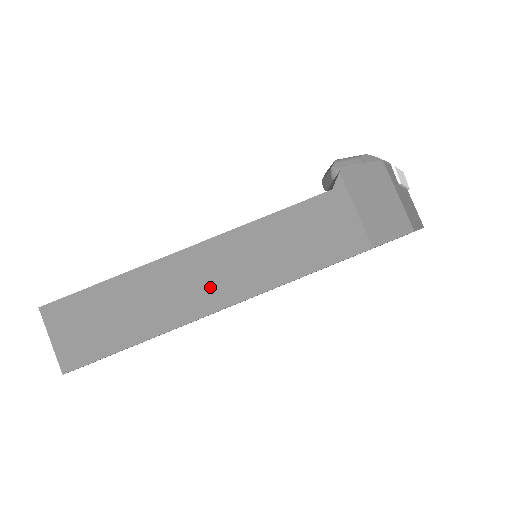
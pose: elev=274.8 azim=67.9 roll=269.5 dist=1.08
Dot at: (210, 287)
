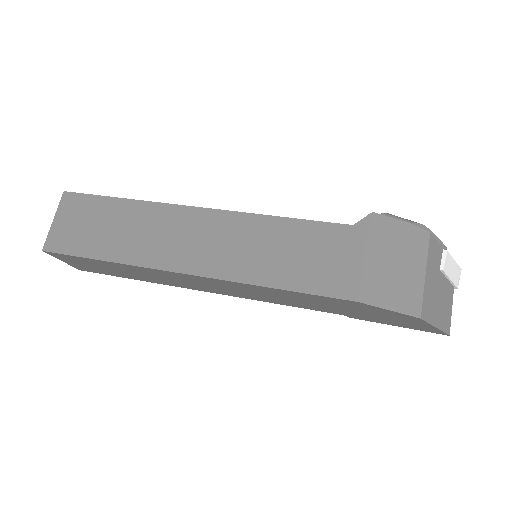
Dot at: (190, 249)
